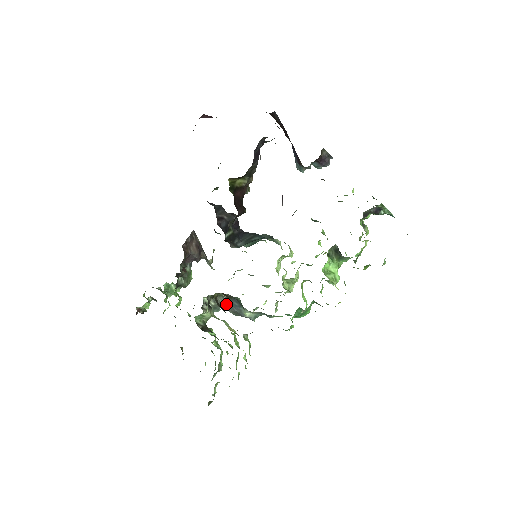
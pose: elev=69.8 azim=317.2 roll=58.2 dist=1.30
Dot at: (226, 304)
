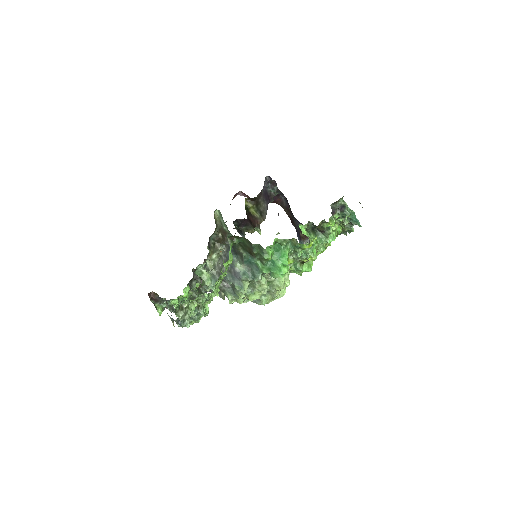
Dot at: occluded
